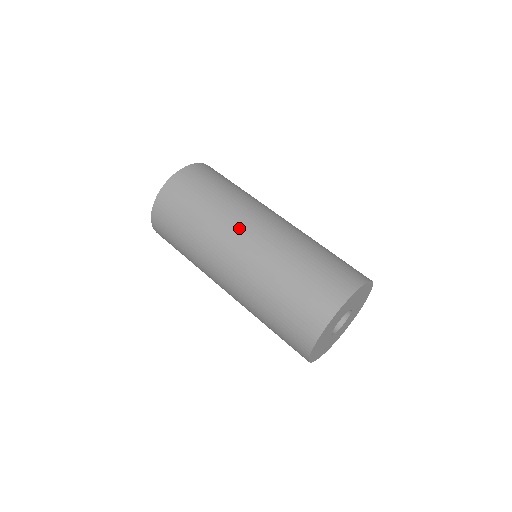
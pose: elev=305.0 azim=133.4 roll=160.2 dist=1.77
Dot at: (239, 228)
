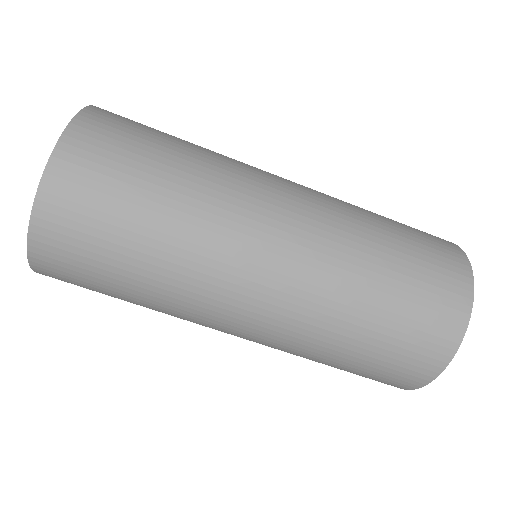
Dot at: (216, 326)
